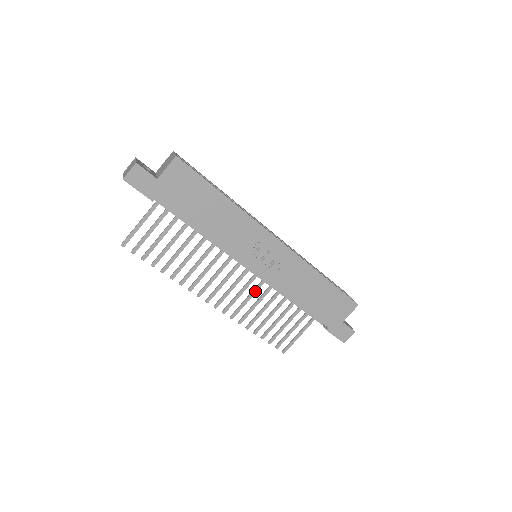
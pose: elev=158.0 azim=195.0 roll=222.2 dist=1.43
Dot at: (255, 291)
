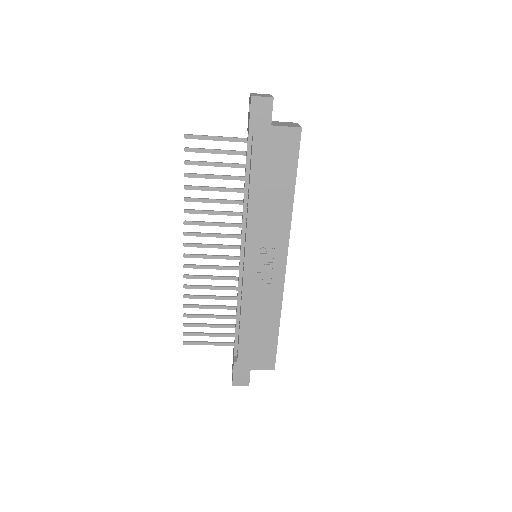
Dot at: (223, 278)
